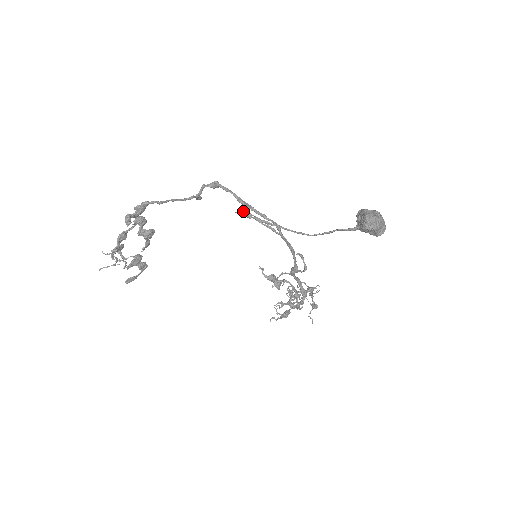
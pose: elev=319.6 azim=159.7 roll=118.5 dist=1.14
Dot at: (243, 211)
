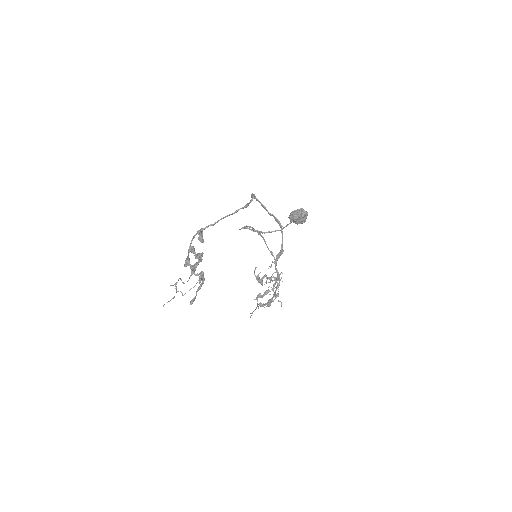
Dot at: (243, 228)
